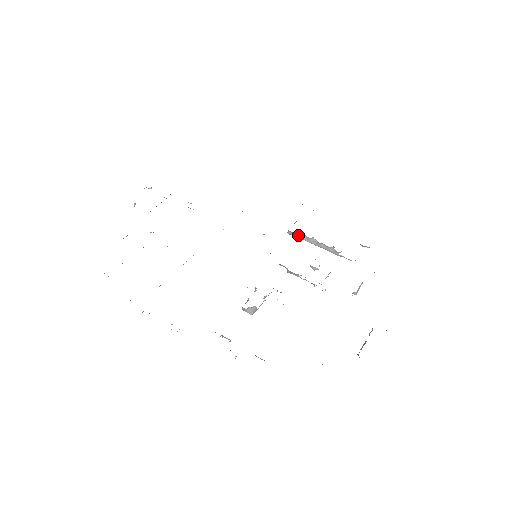
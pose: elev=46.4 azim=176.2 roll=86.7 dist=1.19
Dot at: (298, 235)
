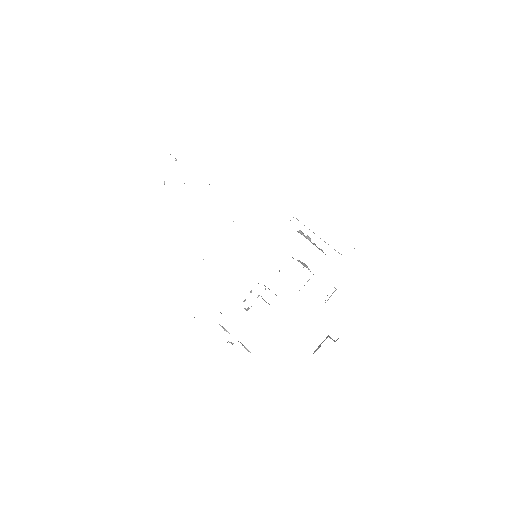
Dot at: occluded
